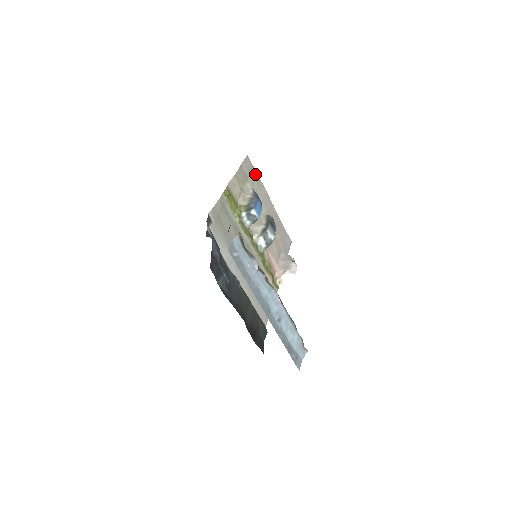
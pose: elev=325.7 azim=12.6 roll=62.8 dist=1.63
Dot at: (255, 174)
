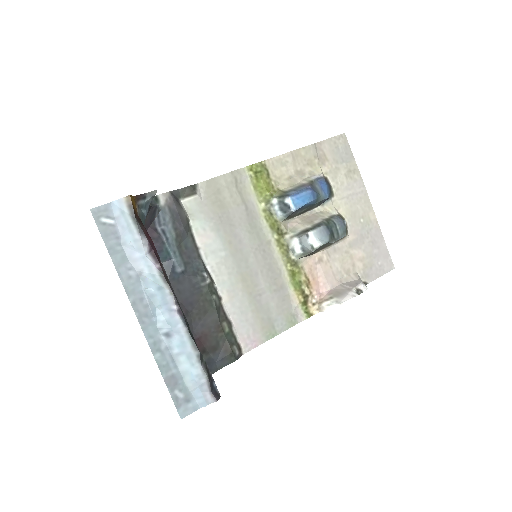
Dot at: (349, 160)
